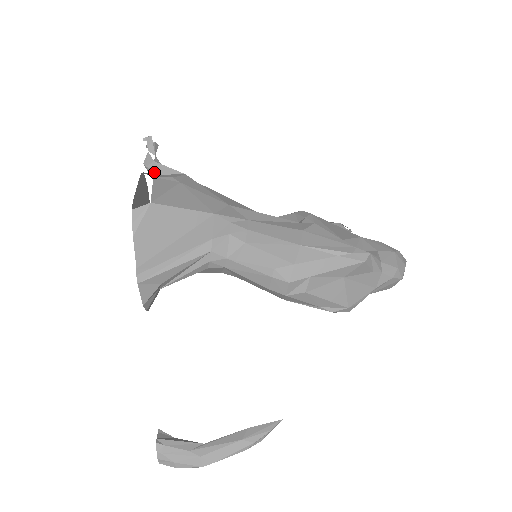
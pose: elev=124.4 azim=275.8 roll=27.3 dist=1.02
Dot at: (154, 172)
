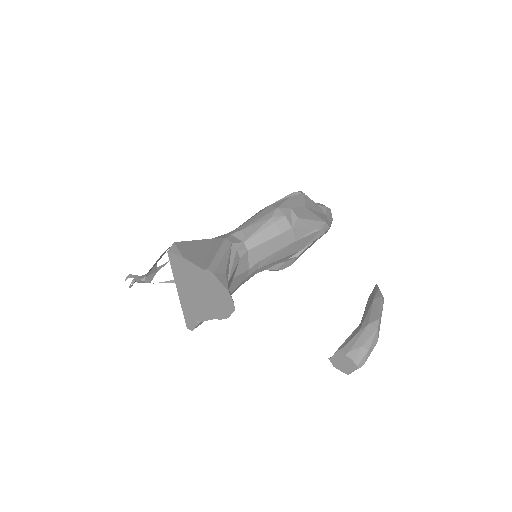
Dot at: (152, 275)
